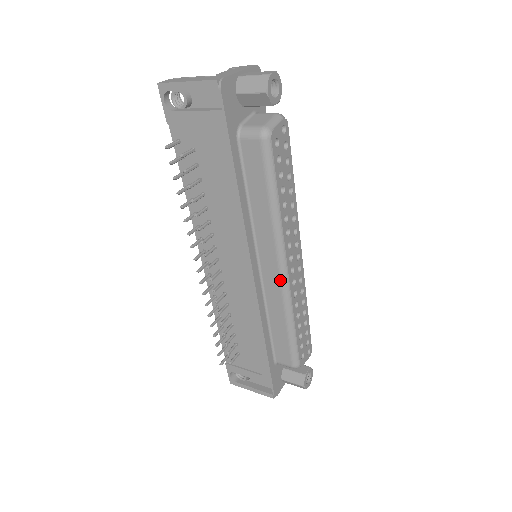
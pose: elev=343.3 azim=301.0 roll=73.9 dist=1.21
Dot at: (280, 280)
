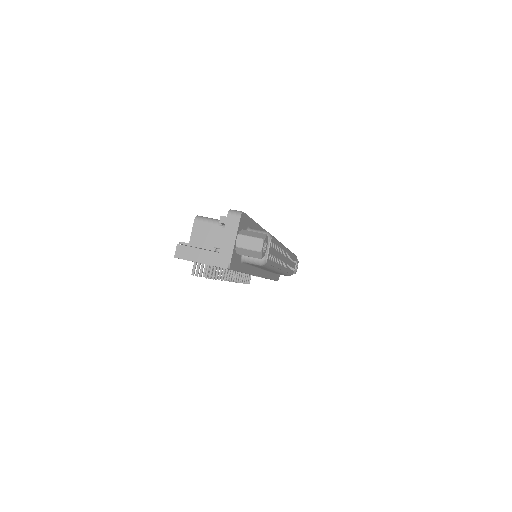
Dot at: (278, 272)
